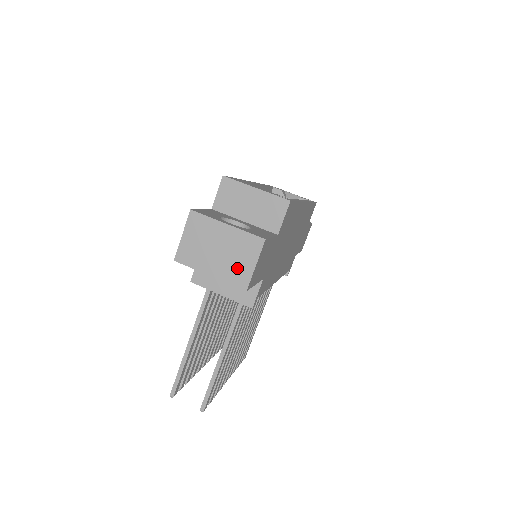
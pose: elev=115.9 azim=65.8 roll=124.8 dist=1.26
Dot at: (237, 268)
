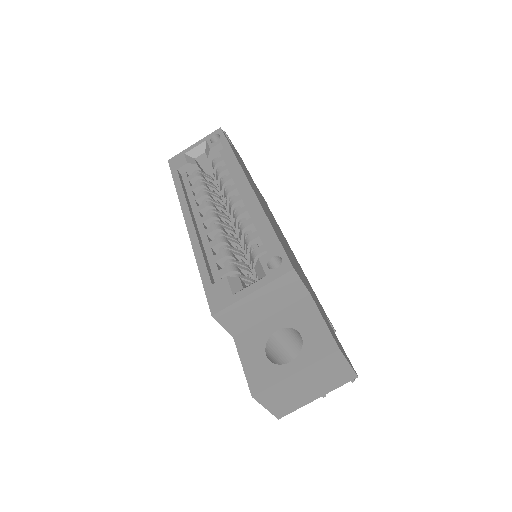
Dot at: (335, 378)
